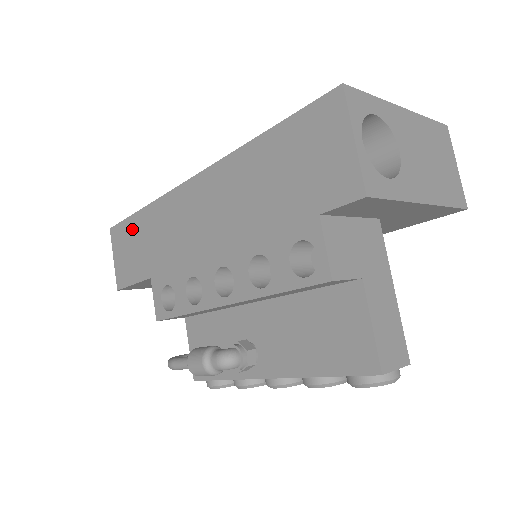
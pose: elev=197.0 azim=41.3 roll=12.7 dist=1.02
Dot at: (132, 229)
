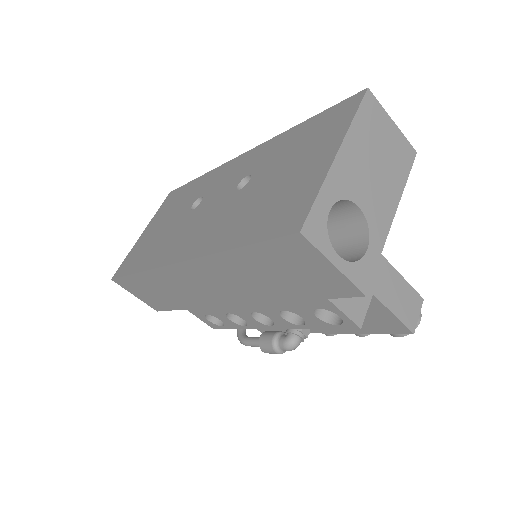
Dot at: (138, 283)
